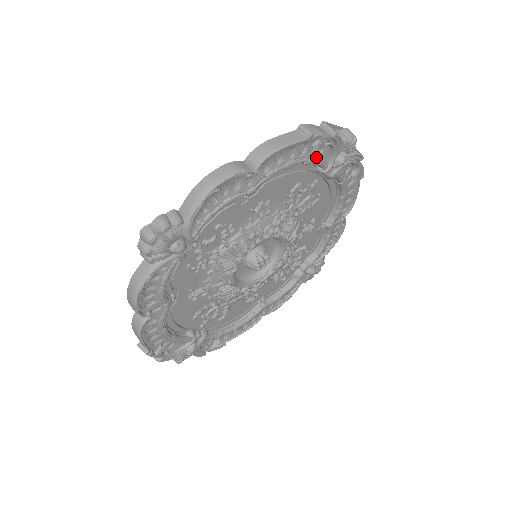
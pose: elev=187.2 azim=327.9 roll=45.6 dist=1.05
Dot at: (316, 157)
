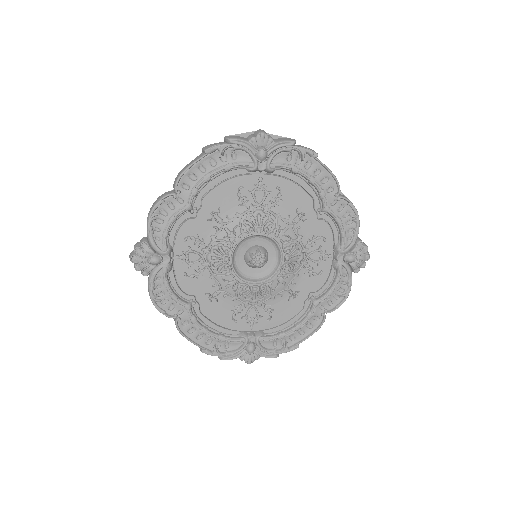
Dot at: (233, 162)
